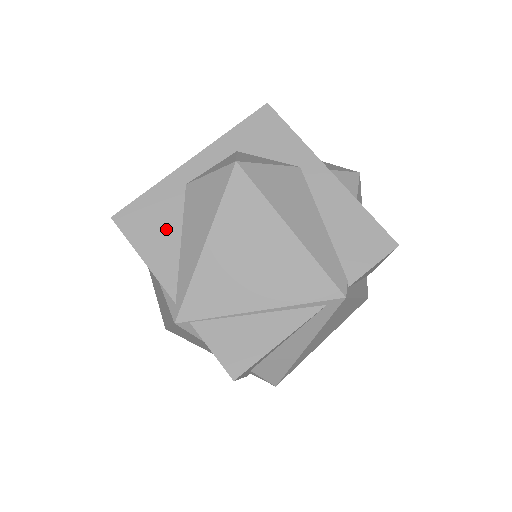
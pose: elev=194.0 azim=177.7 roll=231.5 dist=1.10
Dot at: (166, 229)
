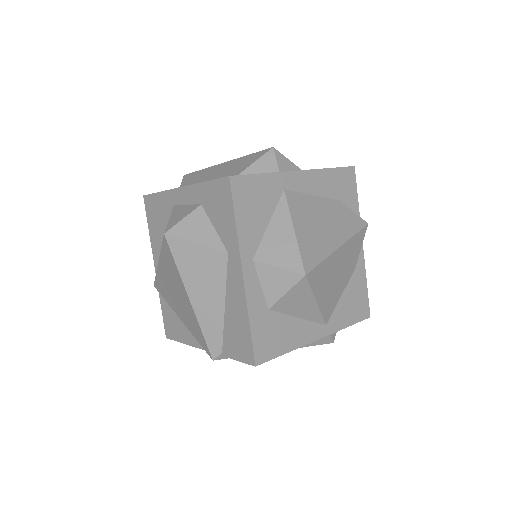
Dot at: (160, 227)
